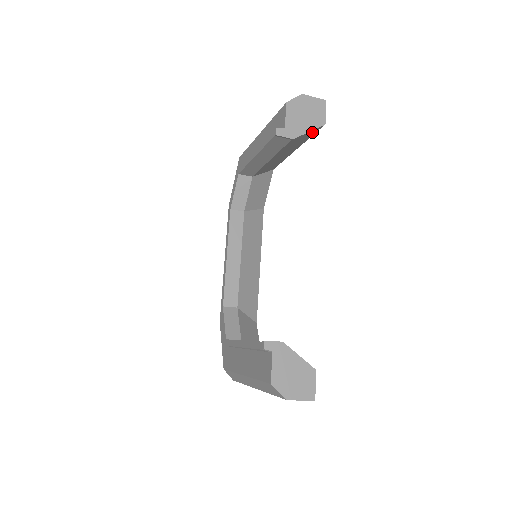
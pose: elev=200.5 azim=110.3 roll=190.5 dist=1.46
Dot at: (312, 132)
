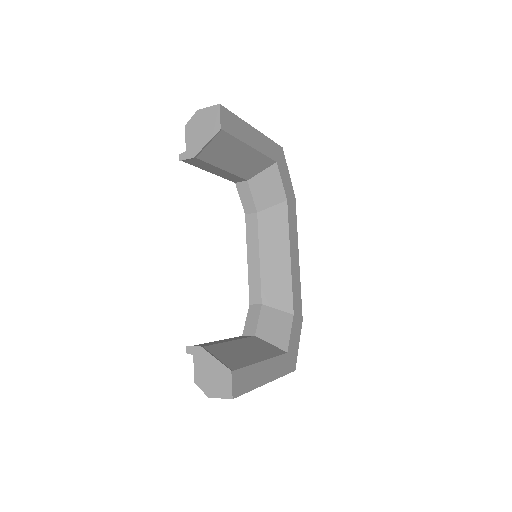
Dot at: (221, 139)
